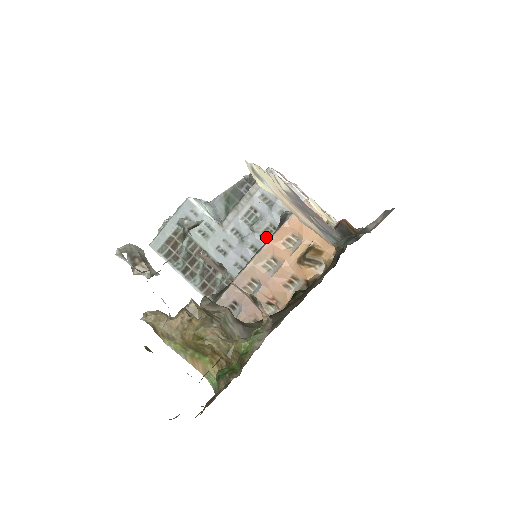
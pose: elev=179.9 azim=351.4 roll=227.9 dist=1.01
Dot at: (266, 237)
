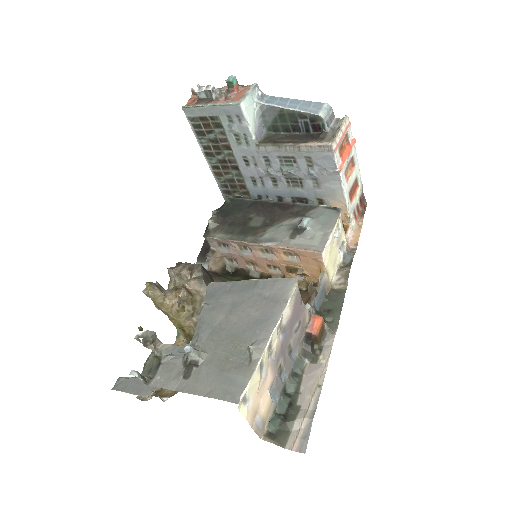
Dot at: (290, 182)
